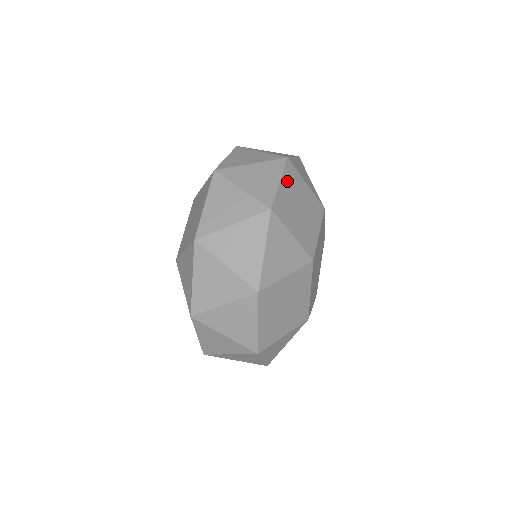
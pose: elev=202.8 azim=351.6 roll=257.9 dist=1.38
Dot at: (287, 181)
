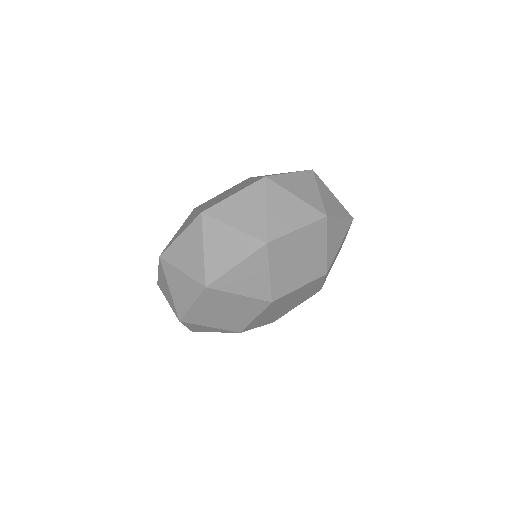
Dot at: (307, 233)
